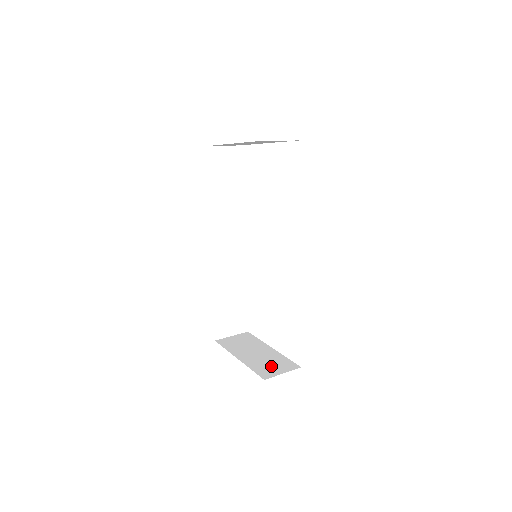
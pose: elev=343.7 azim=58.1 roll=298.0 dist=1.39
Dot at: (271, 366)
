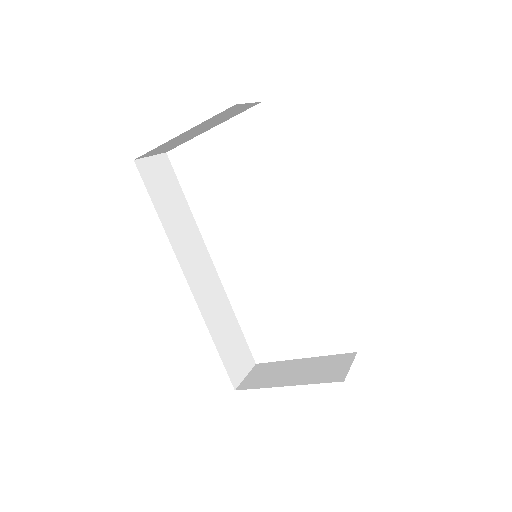
Dot at: (329, 369)
